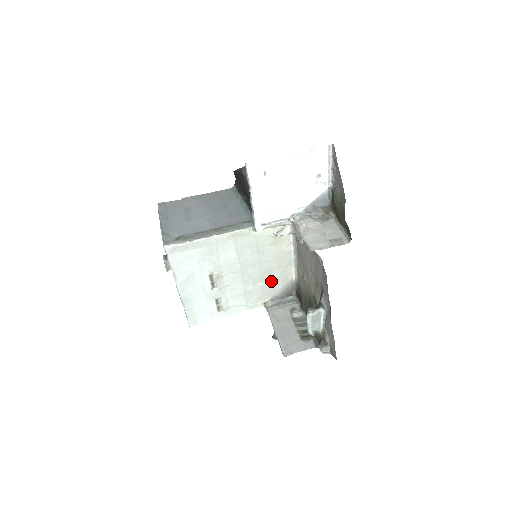
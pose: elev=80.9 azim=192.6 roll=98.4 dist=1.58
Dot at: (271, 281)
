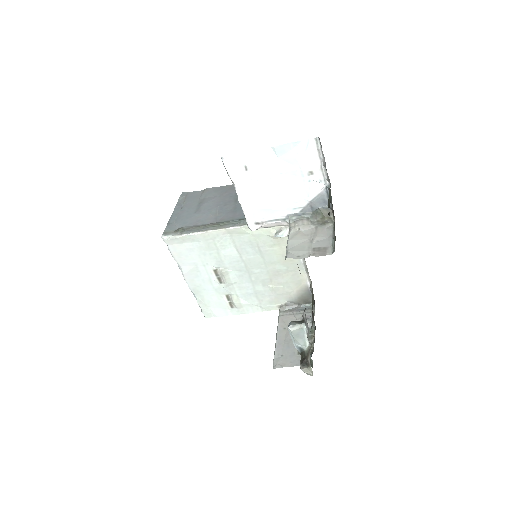
Dot at: (282, 284)
